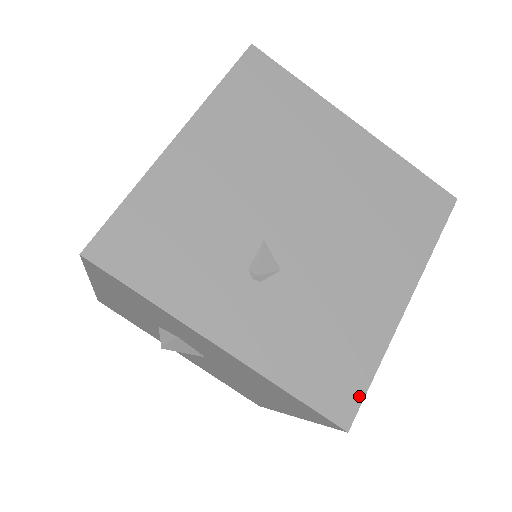
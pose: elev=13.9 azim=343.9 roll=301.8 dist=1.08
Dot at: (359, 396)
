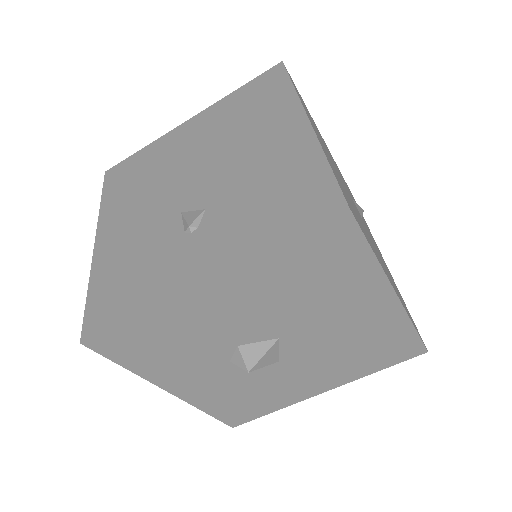
Dot at: (332, 186)
